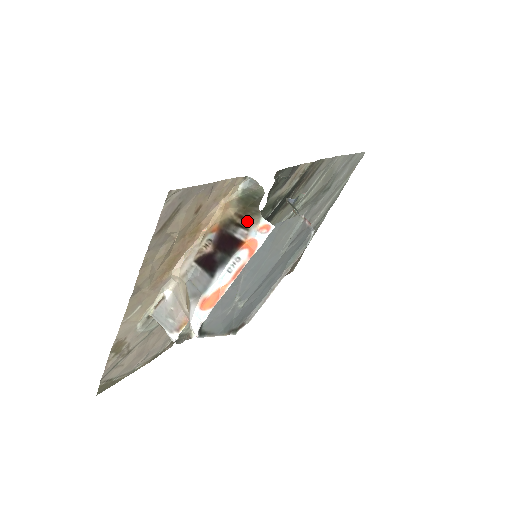
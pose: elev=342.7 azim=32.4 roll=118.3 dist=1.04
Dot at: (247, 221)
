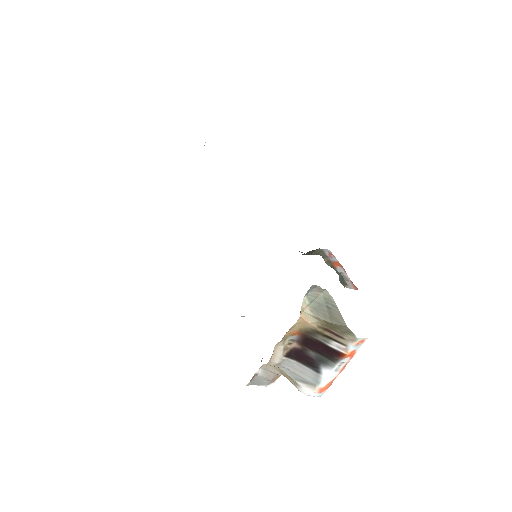
Dot at: (340, 338)
